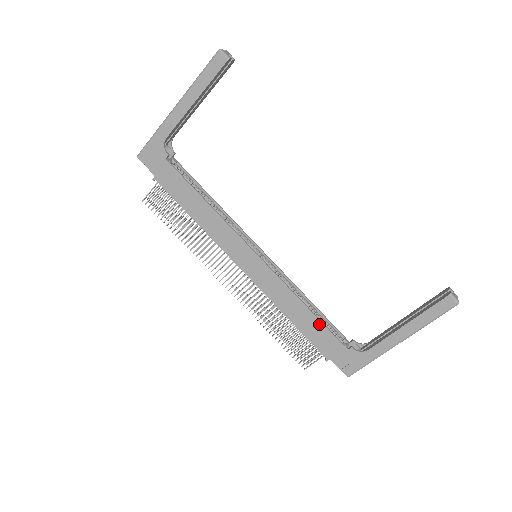
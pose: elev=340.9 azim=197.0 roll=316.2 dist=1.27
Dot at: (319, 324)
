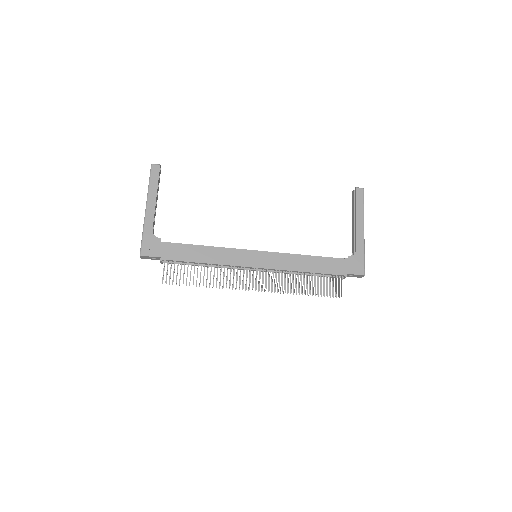
Dot at: (322, 259)
